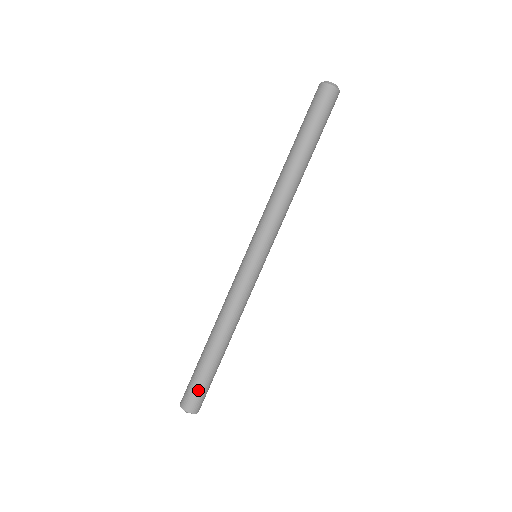
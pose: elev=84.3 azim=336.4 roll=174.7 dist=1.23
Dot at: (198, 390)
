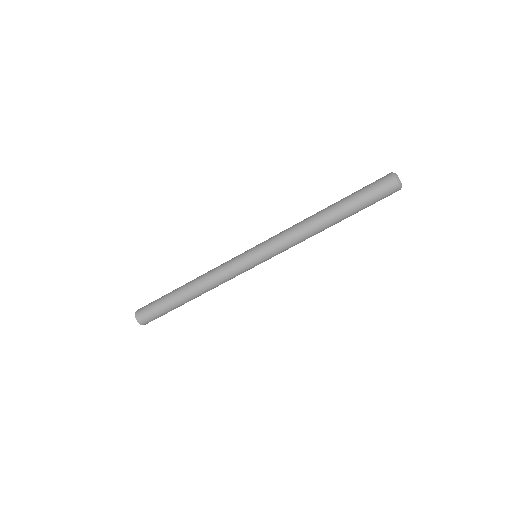
Dot at: occluded
